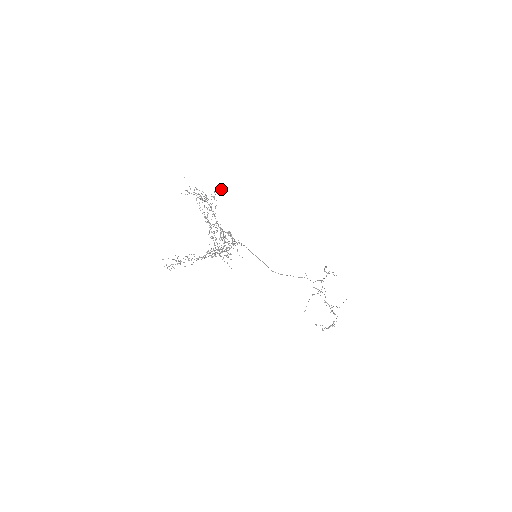
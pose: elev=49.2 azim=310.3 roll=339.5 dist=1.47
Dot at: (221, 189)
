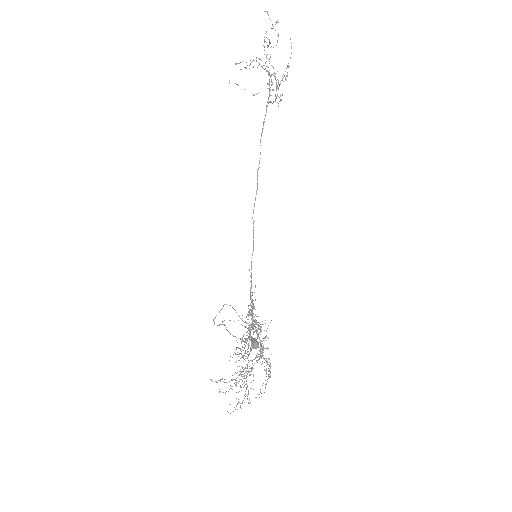
Dot at: occluded
